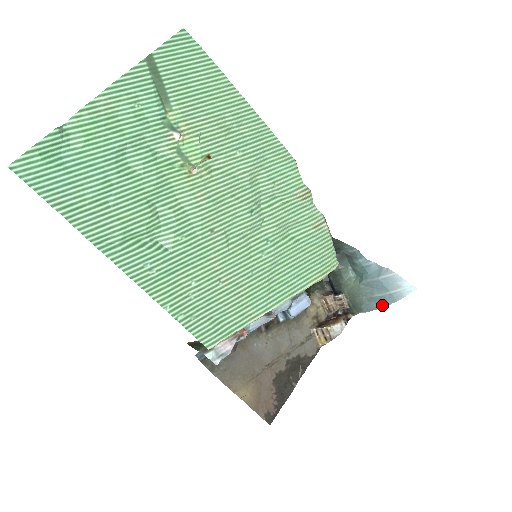
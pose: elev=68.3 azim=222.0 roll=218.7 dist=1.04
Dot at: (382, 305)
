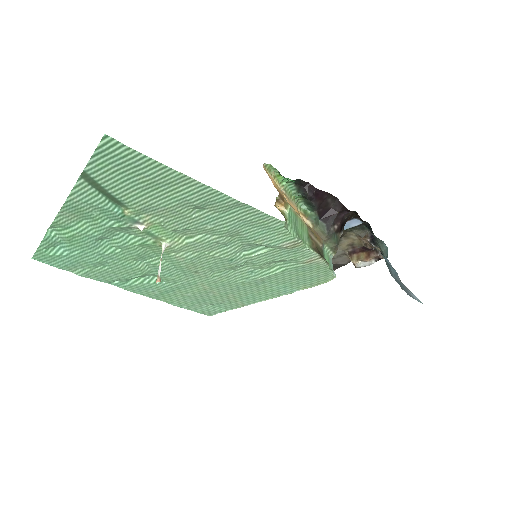
Dot at: occluded
